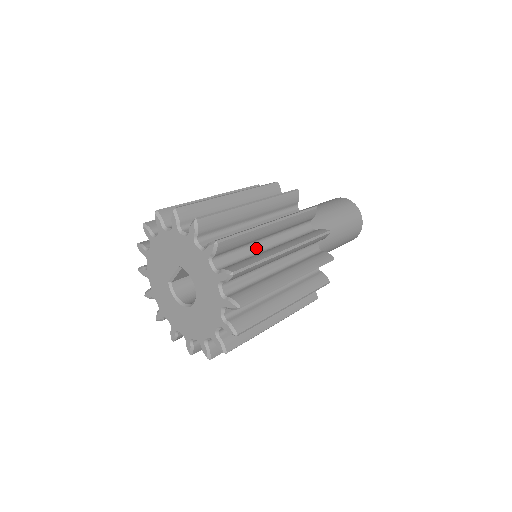
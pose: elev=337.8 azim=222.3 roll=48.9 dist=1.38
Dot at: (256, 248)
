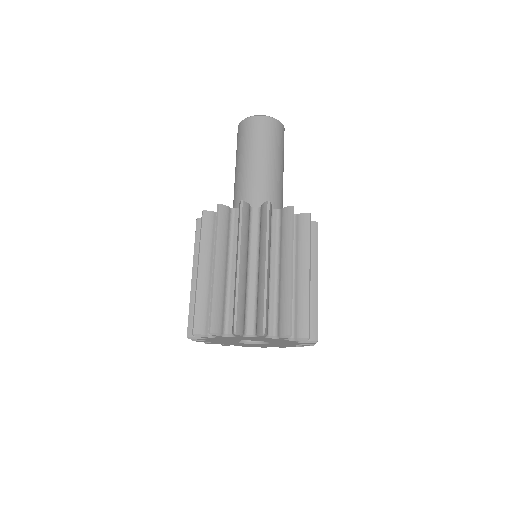
Dot at: (272, 286)
